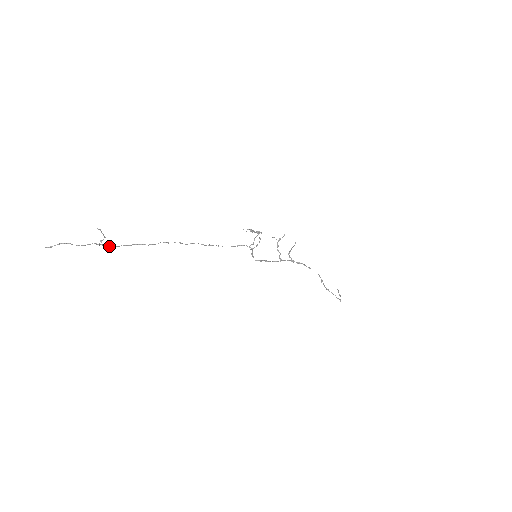
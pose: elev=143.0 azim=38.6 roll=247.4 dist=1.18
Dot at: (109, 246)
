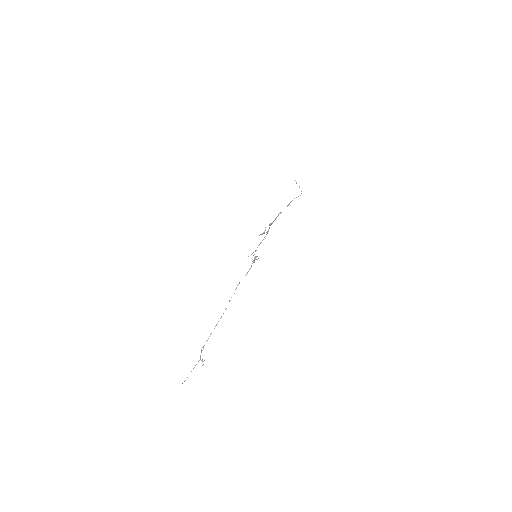
Dot at: (201, 351)
